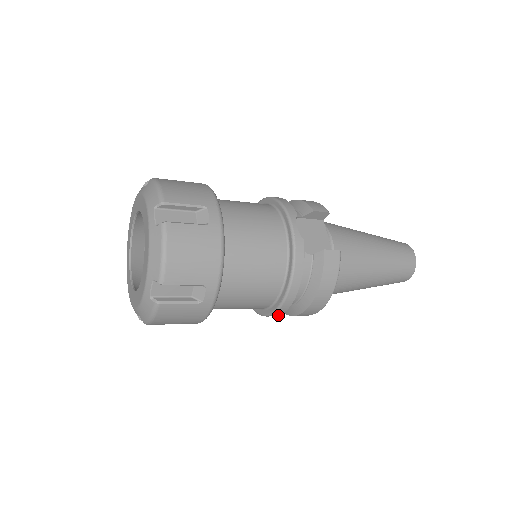
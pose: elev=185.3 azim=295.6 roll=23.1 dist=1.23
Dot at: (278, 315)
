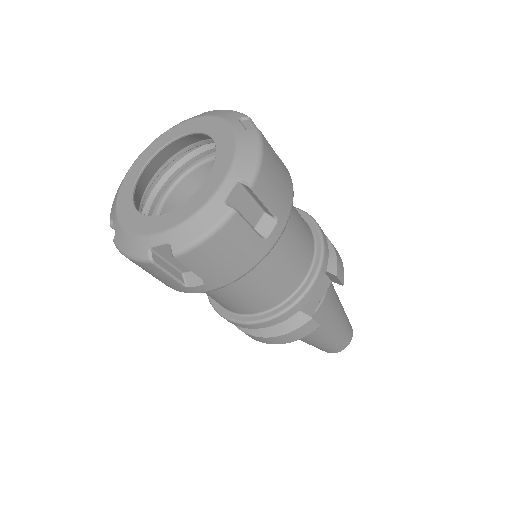
Dot at: occluded
